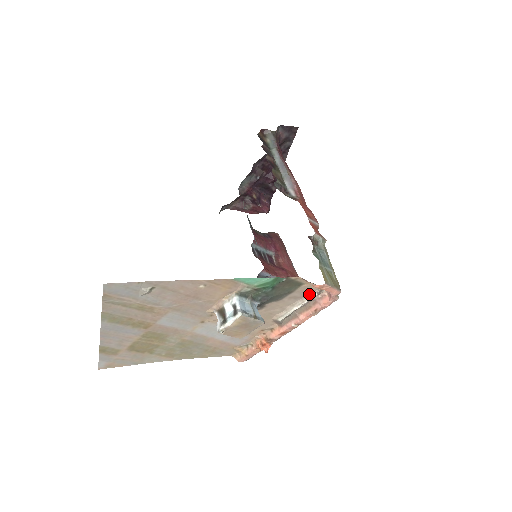
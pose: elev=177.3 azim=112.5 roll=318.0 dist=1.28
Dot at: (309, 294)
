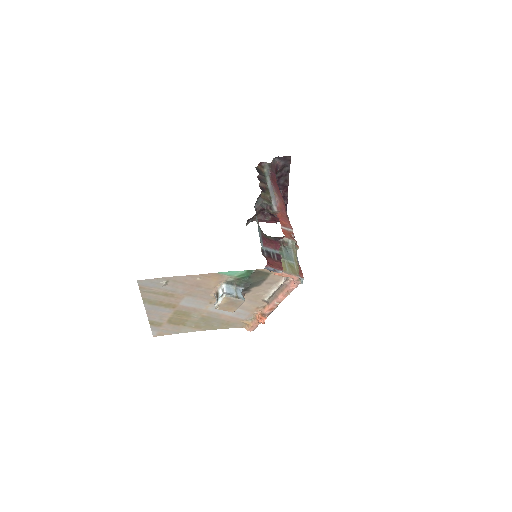
Dot at: (279, 280)
